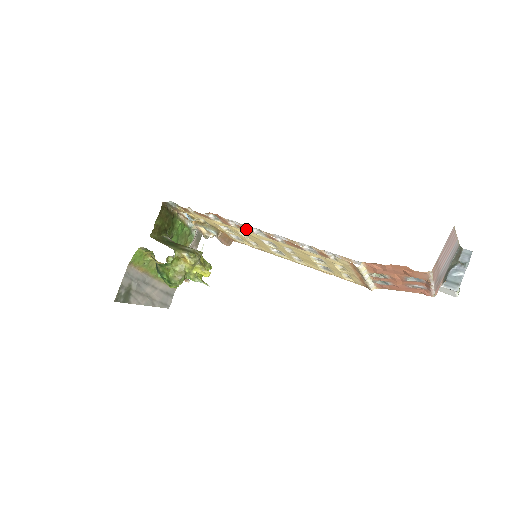
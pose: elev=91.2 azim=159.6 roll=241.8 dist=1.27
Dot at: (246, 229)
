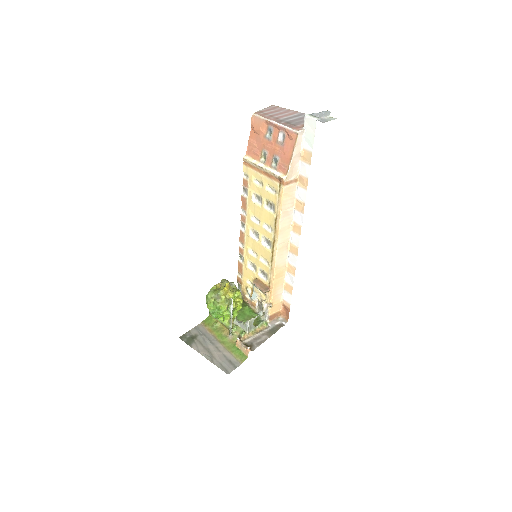
Dot at: (241, 235)
